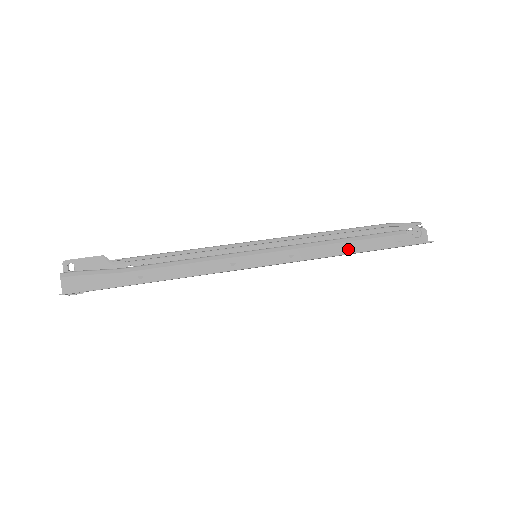
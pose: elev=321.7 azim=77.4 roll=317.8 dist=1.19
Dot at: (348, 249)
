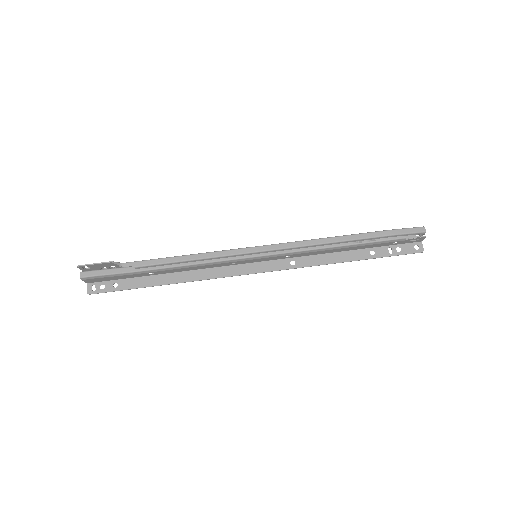
Dot at: (343, 250)
